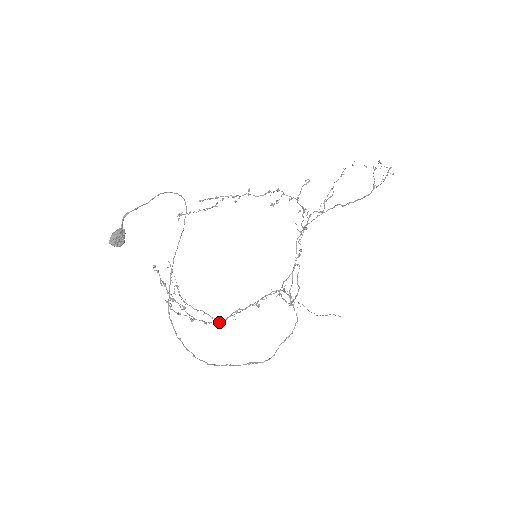
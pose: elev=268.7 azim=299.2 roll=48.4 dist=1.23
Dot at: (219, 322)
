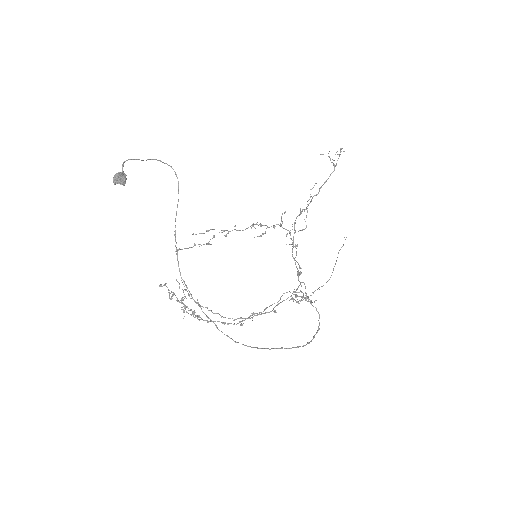
Dot at: (238, 323)
